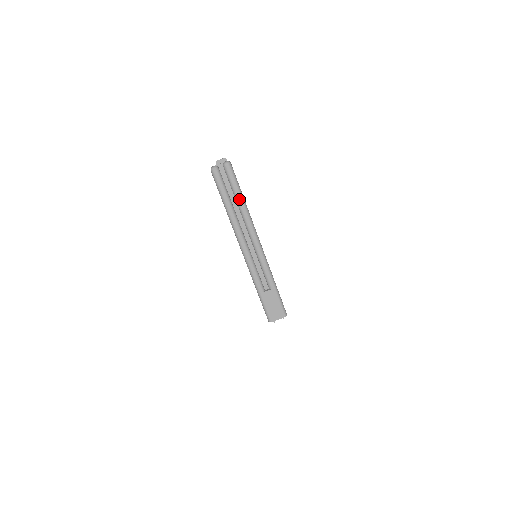
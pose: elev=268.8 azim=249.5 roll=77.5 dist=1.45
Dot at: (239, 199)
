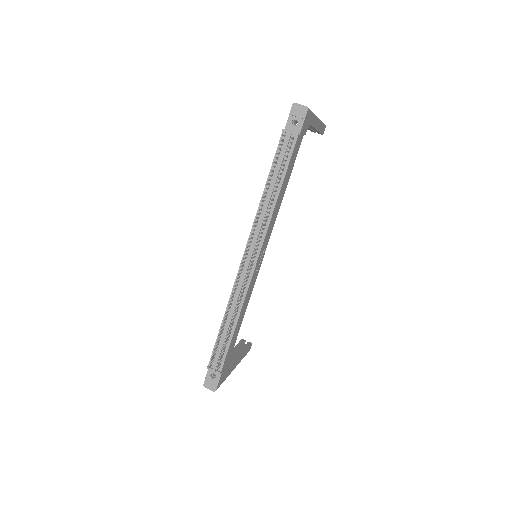
Dot at: occluded
